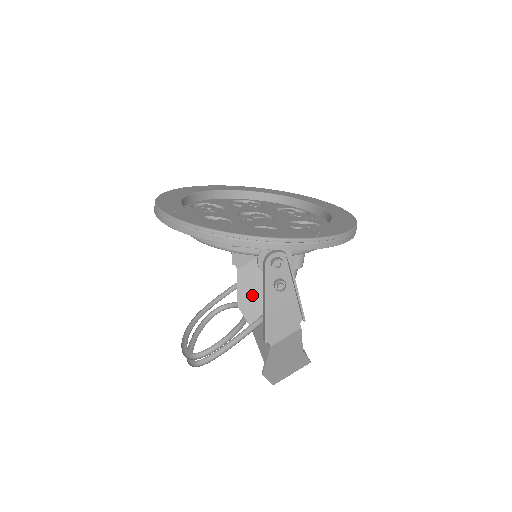
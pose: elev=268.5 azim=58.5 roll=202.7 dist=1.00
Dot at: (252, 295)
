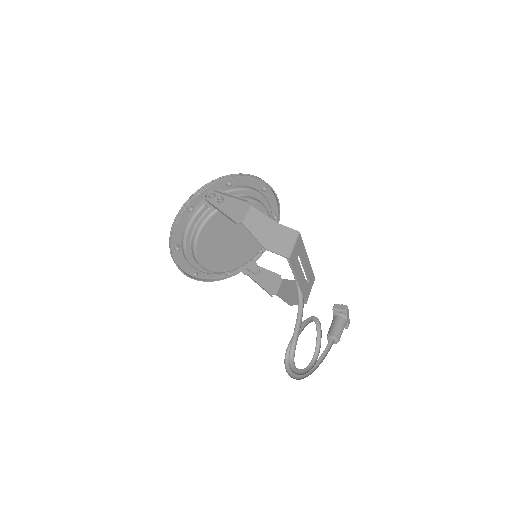
Dot at: (293, 293)
